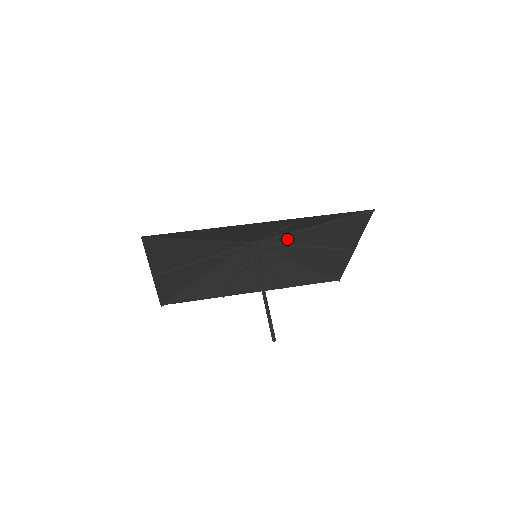
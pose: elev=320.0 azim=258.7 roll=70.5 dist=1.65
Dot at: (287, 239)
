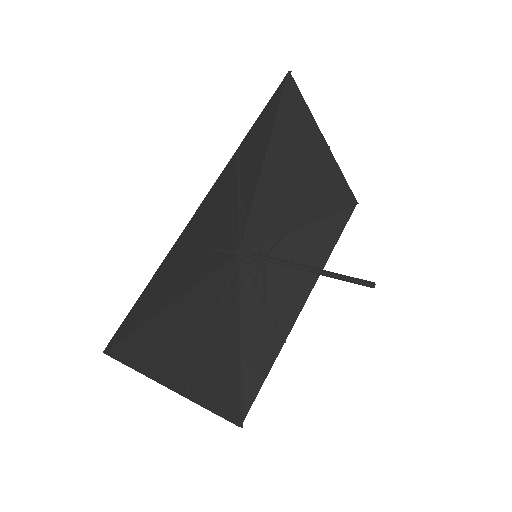
Dot at: (262, 208)
